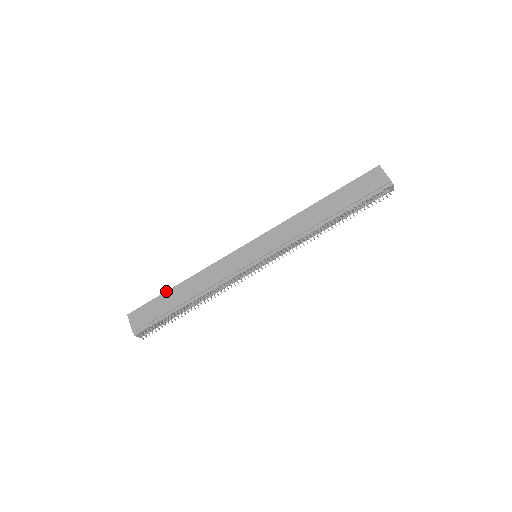
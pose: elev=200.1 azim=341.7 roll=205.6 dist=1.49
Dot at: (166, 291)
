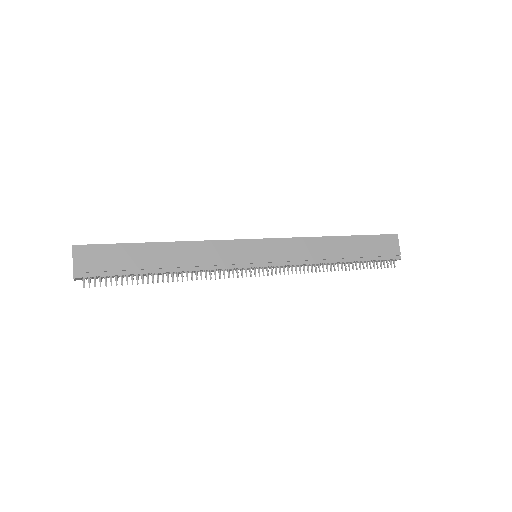
Dot at: occluded
